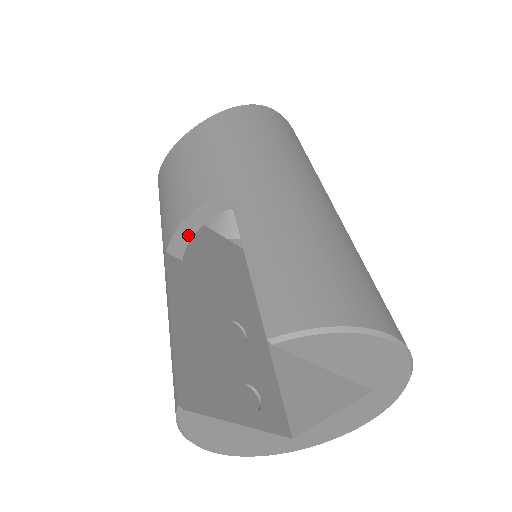
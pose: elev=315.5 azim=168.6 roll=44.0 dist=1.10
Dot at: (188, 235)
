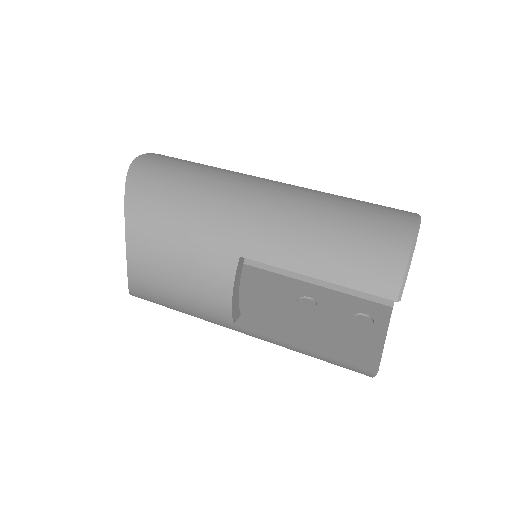
Dot at: (237, 302)
